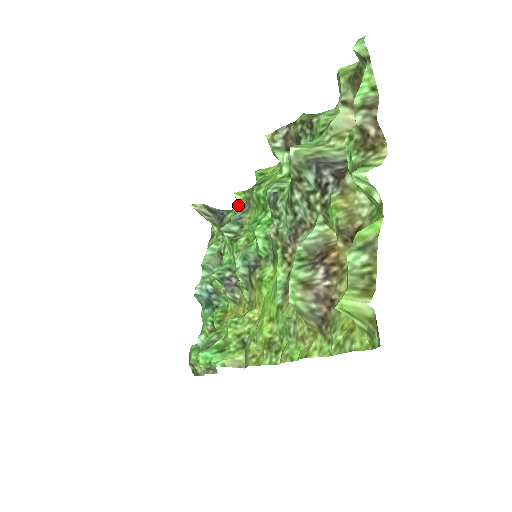
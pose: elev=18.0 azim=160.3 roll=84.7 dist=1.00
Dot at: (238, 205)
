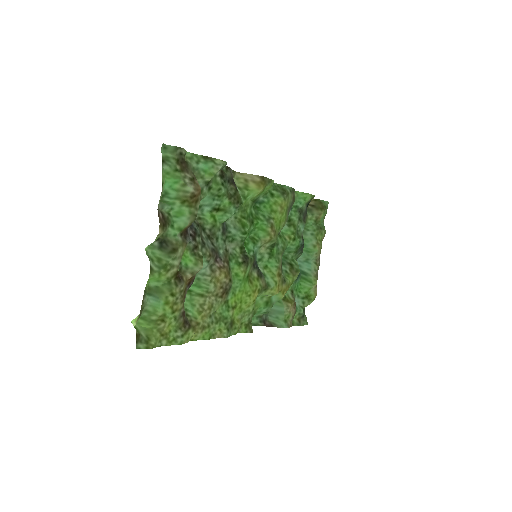
Dot at: occluded
